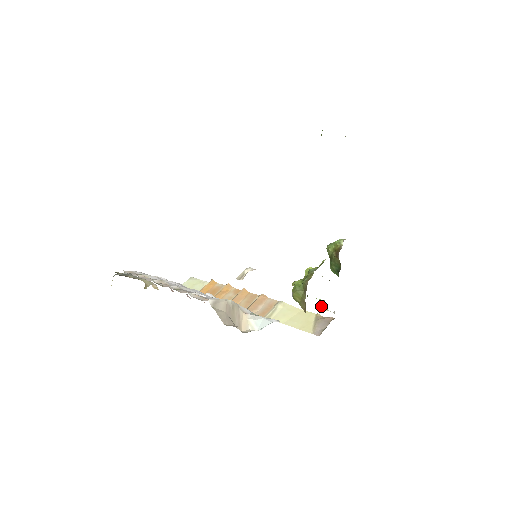
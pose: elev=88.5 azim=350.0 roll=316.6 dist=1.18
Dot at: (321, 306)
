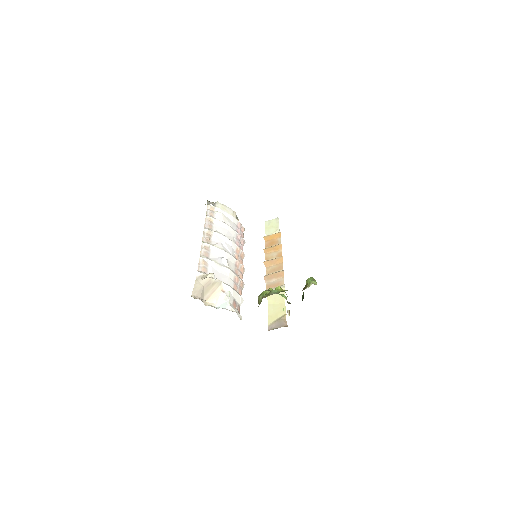
Dot at: (288, 312)
